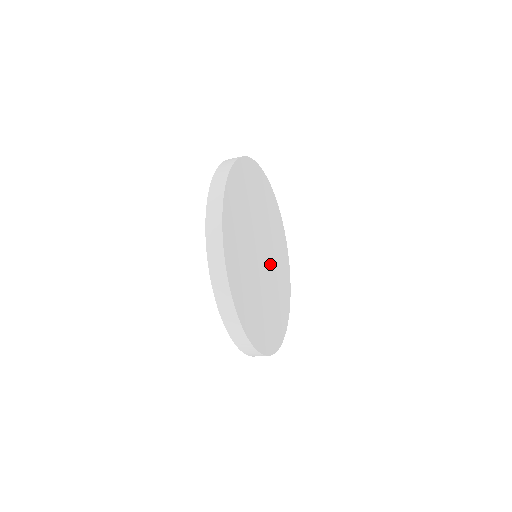
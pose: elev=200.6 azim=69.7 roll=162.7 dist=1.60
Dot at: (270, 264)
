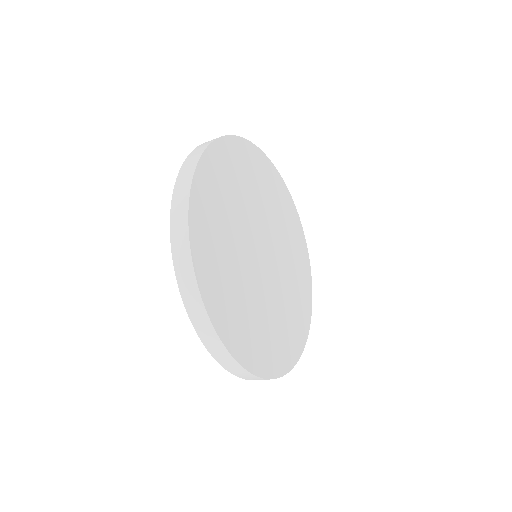
Dot at: (271, 281)
